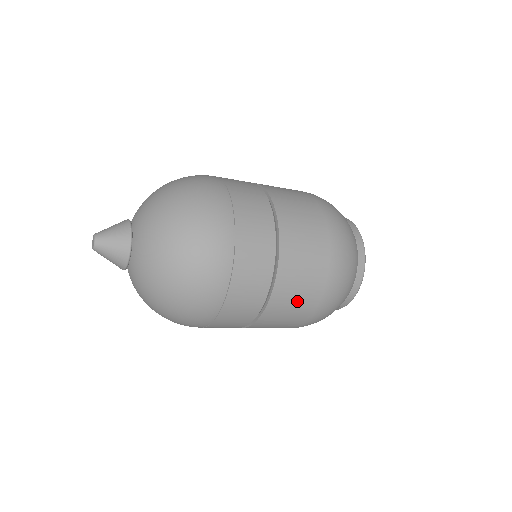
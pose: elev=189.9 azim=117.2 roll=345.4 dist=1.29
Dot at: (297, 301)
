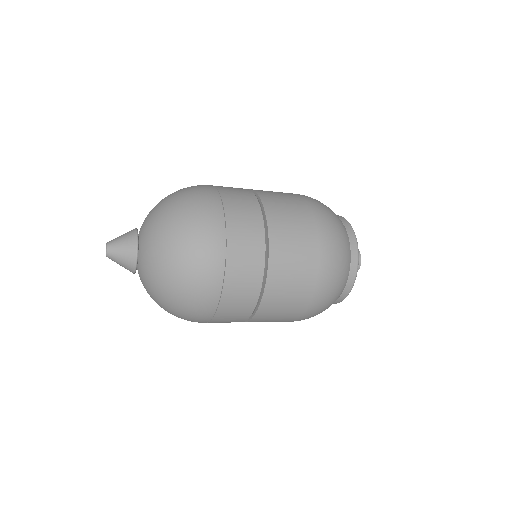
Dot at: (285, 308)
